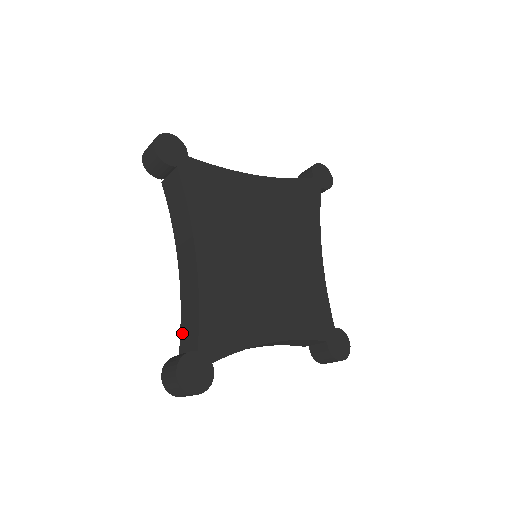
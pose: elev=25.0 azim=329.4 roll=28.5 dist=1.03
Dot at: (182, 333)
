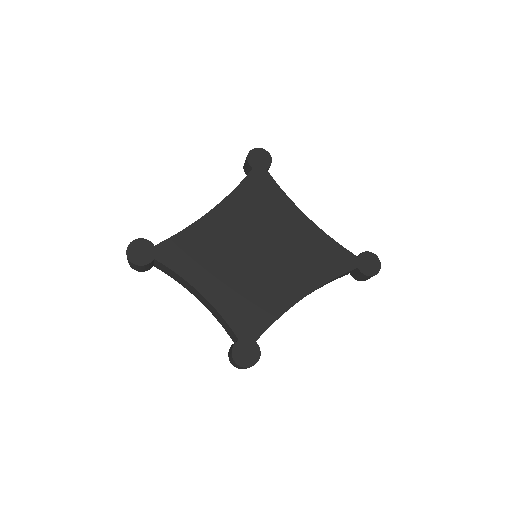
Dot at: occluded
